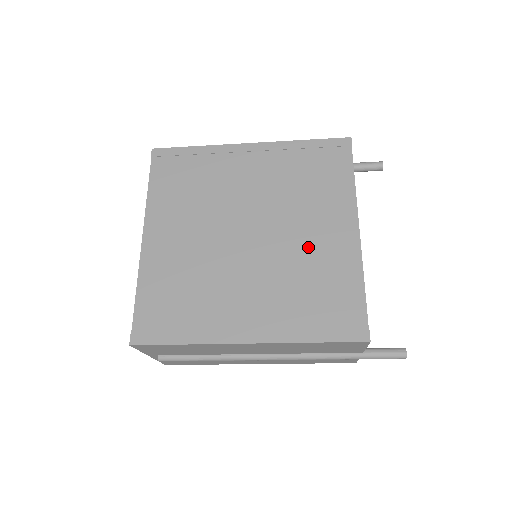
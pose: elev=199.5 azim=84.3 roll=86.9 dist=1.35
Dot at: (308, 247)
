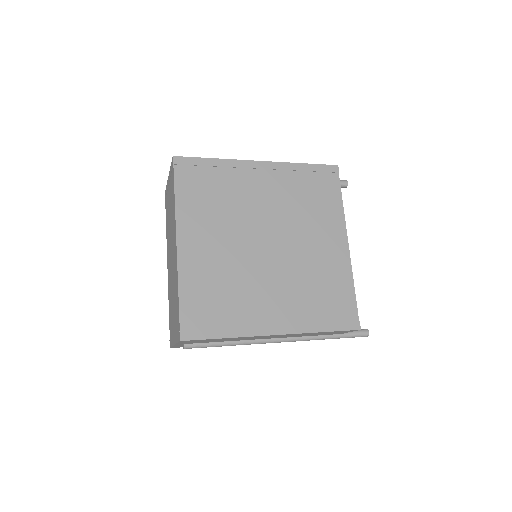
Dot at: (314, 256)
